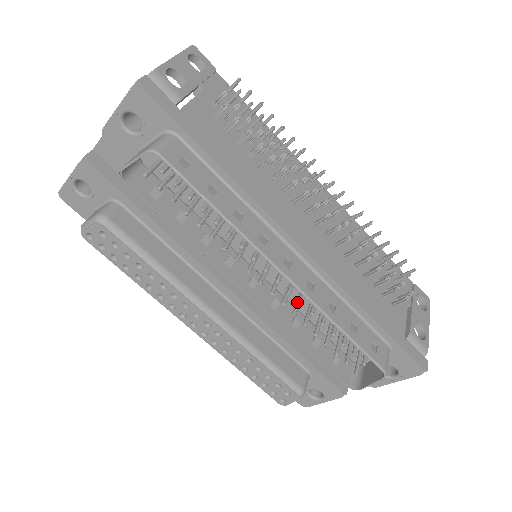
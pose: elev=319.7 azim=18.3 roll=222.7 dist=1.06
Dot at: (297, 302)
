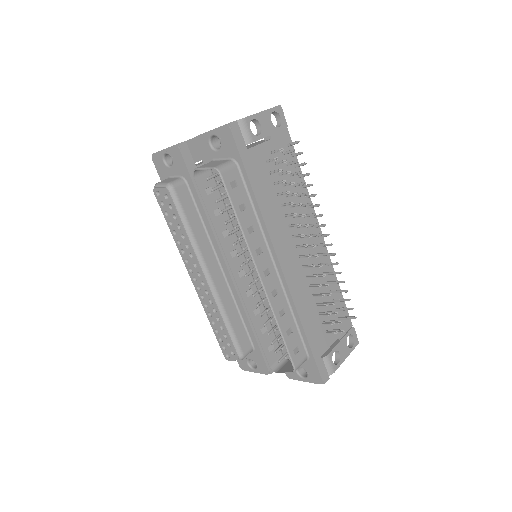
Dot at: occluded
